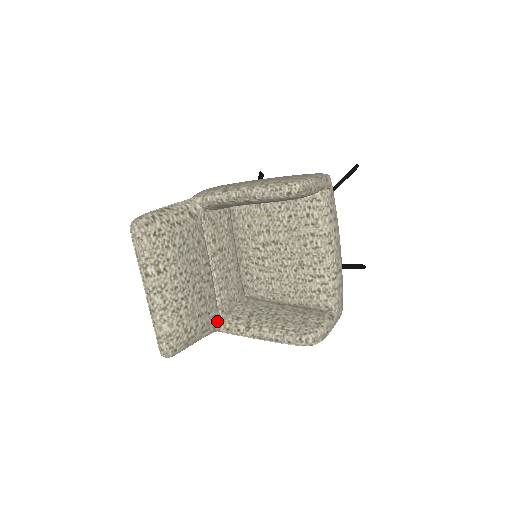
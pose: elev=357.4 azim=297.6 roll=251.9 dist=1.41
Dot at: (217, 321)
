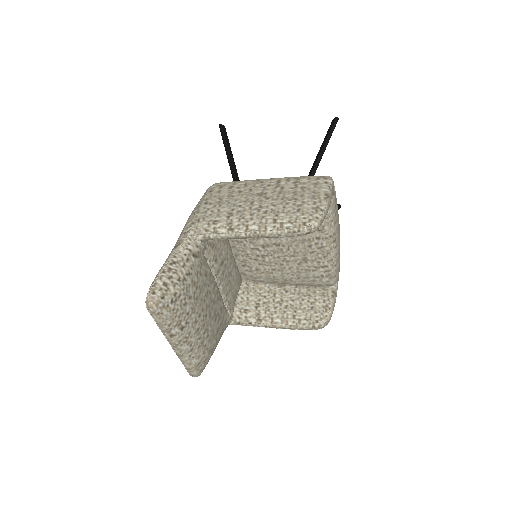
Dot at: (228, 321)
